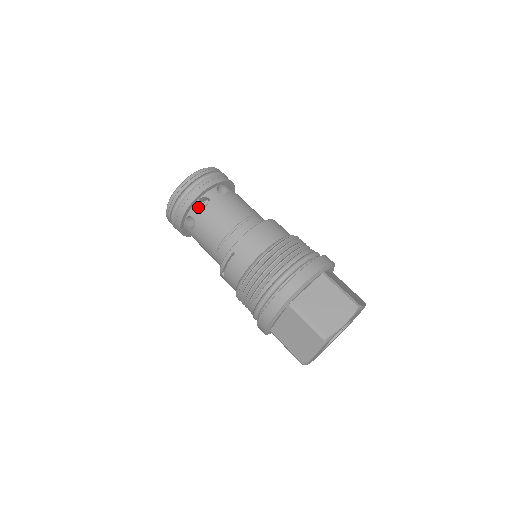
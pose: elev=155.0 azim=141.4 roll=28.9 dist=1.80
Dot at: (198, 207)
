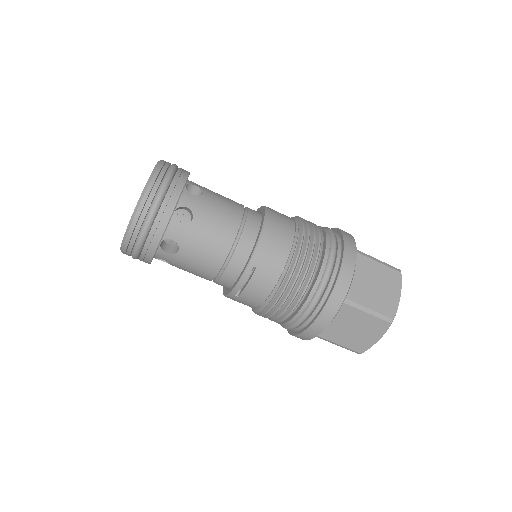
Dot at: (177, 224)
